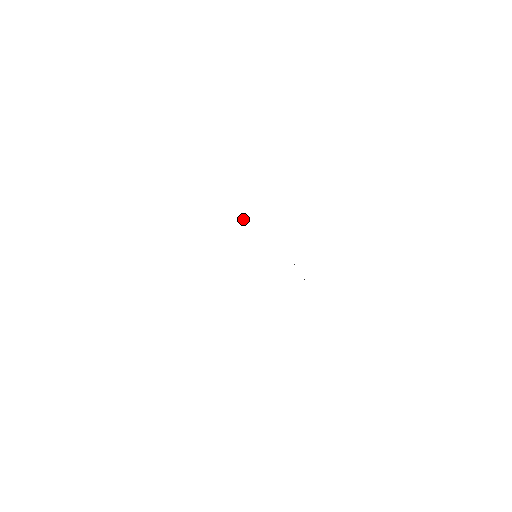
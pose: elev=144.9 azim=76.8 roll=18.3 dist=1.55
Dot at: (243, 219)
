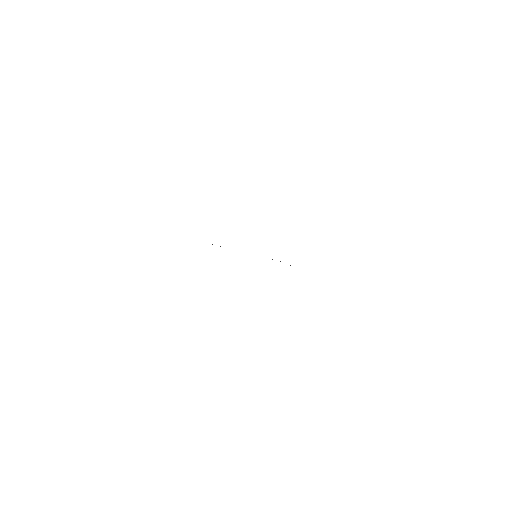
Dot at: occluded
